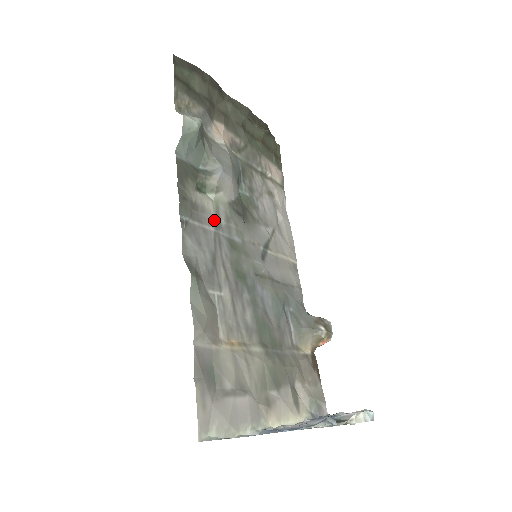
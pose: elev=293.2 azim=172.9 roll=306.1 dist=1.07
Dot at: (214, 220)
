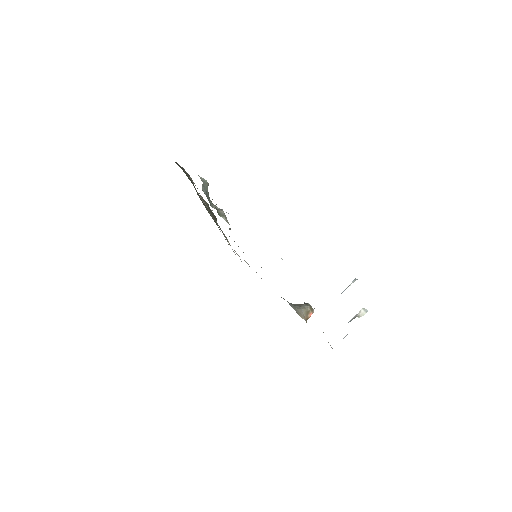
Dot at: occluded
